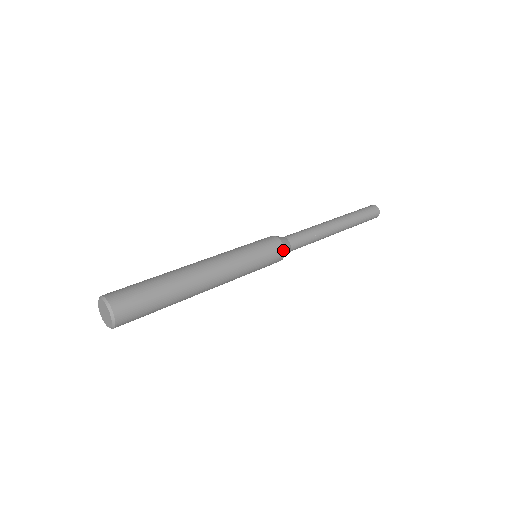
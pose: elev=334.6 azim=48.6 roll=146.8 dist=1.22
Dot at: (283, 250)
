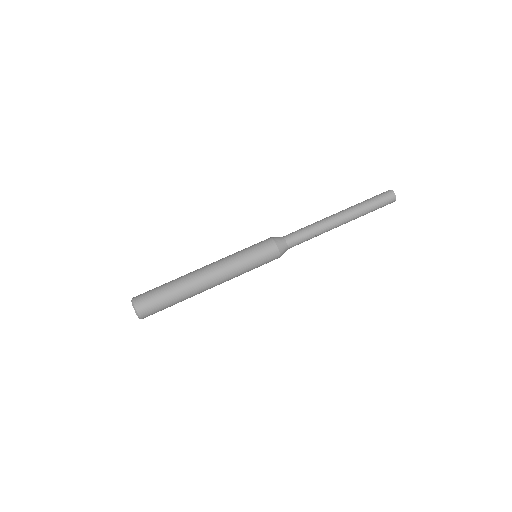
Dot at: (276, 247)
